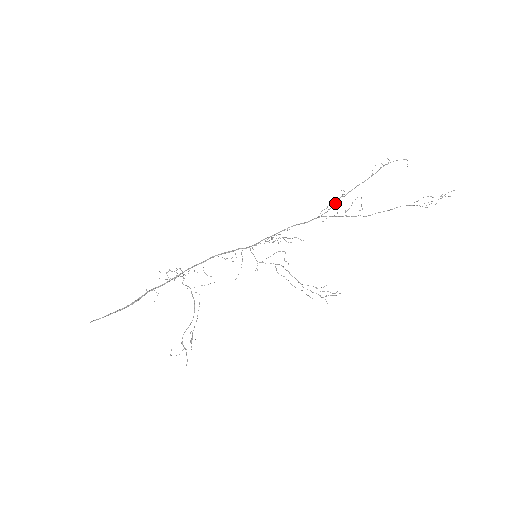
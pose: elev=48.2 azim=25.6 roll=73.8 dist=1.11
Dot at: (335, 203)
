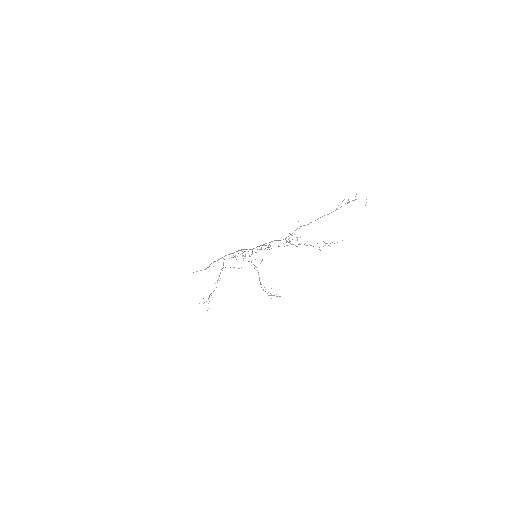
Dot at: occluded
